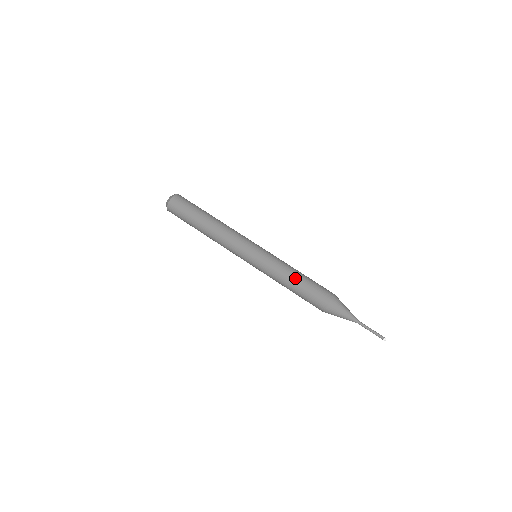
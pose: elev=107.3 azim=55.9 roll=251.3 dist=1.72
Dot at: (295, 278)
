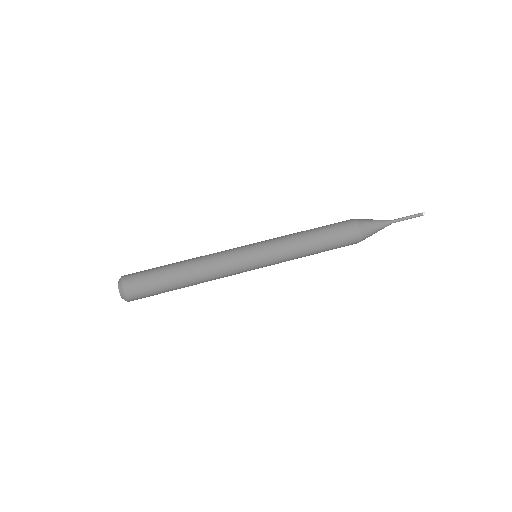
Dot at: (309, 232)
